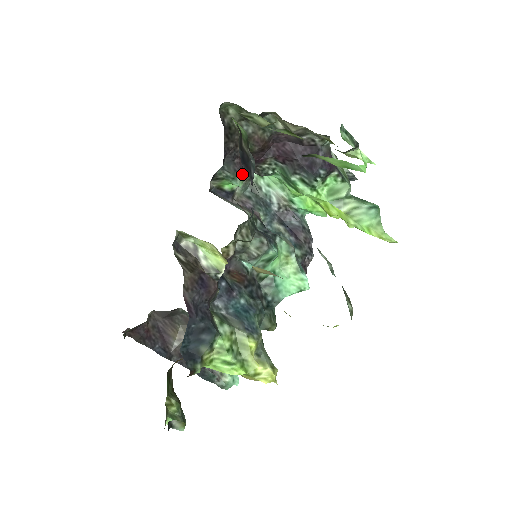
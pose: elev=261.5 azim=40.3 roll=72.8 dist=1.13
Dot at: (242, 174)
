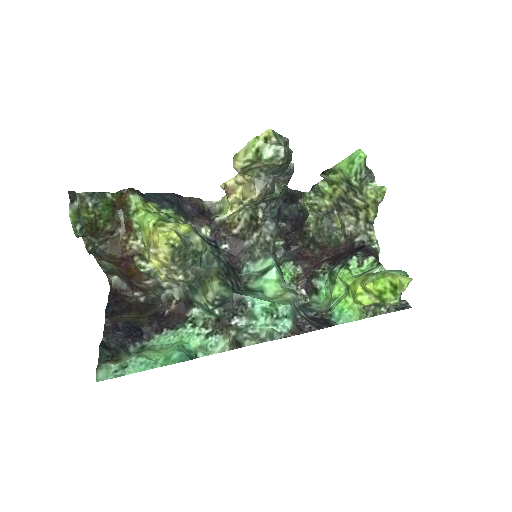
Dot at: (297, 269)
